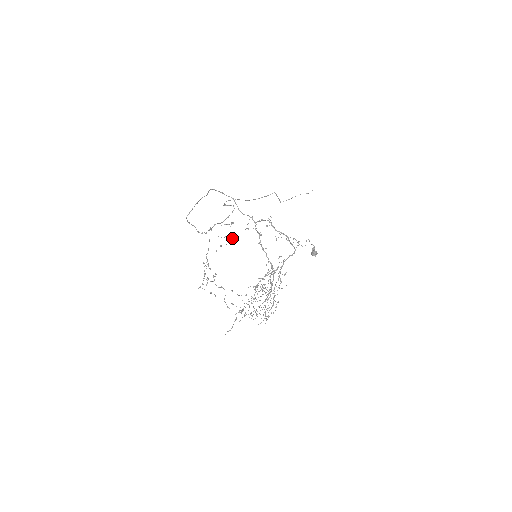
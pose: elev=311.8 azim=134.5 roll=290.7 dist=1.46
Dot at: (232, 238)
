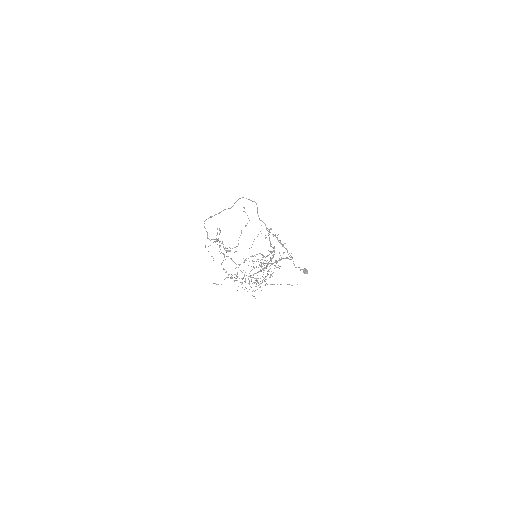
Dot at: (238, 244)
